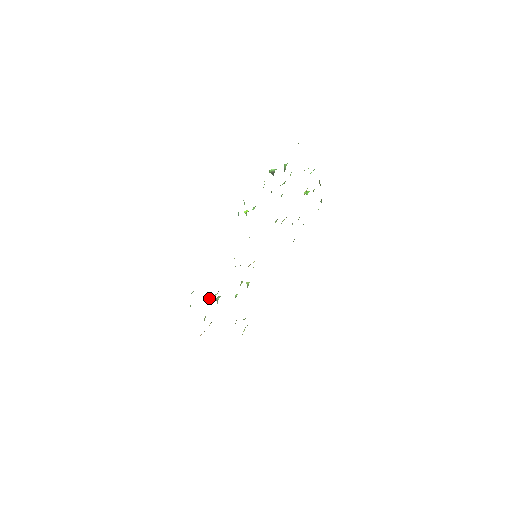
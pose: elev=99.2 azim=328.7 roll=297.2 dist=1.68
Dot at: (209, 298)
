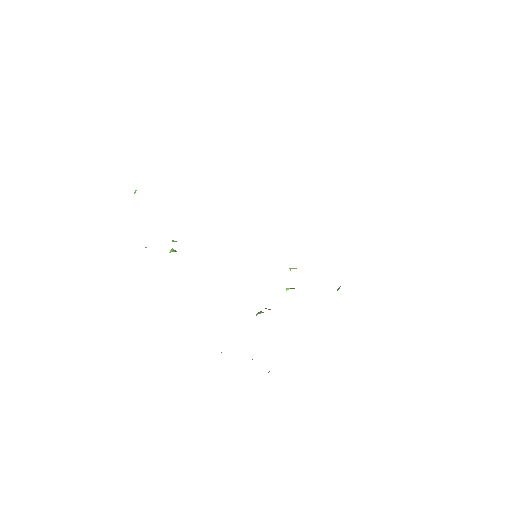
Dot at: occluded
